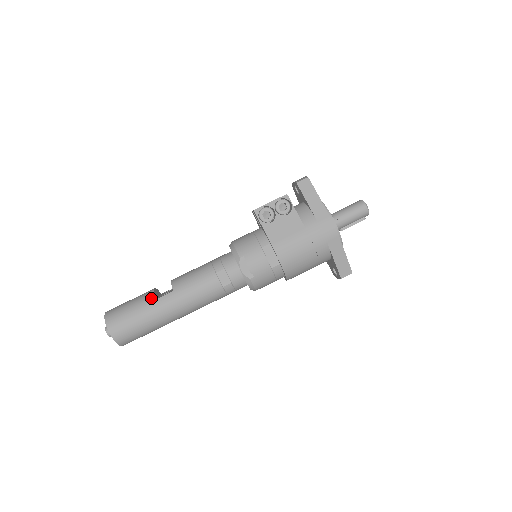
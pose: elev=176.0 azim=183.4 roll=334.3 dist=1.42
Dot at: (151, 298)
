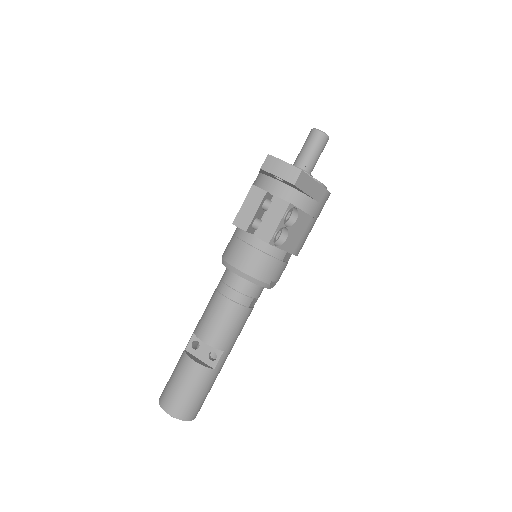
Dot at: (209, 373)
